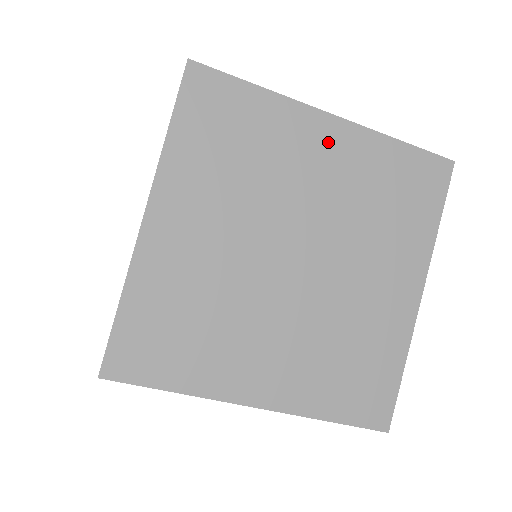
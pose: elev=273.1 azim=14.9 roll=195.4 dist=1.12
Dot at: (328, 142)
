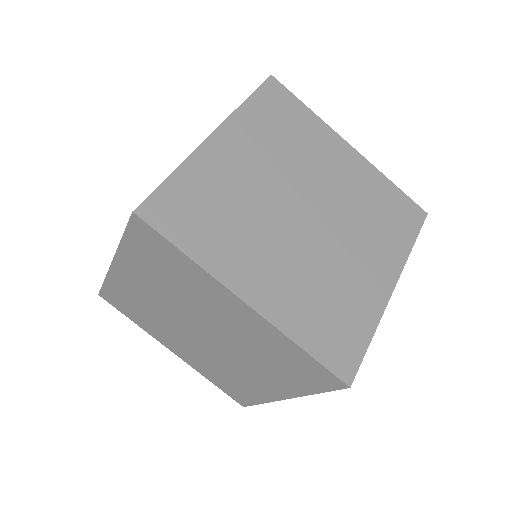
Dot at: (345, 159)
